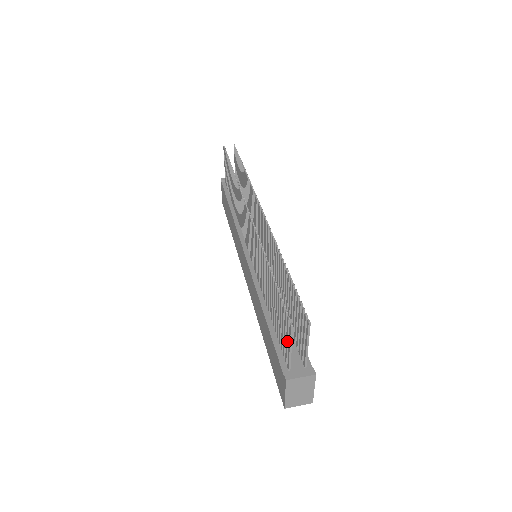
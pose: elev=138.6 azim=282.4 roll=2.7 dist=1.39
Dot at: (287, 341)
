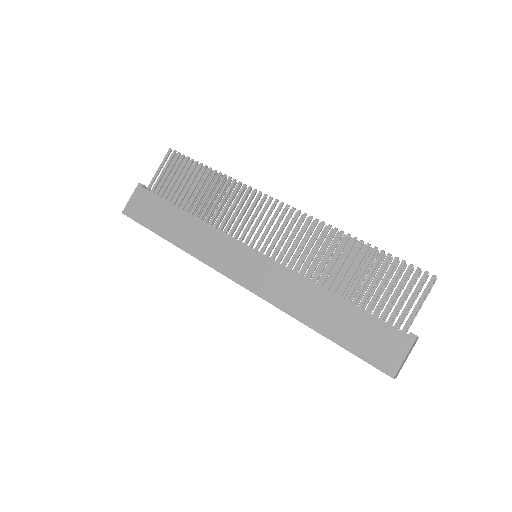
Dot at: (414, 298)
